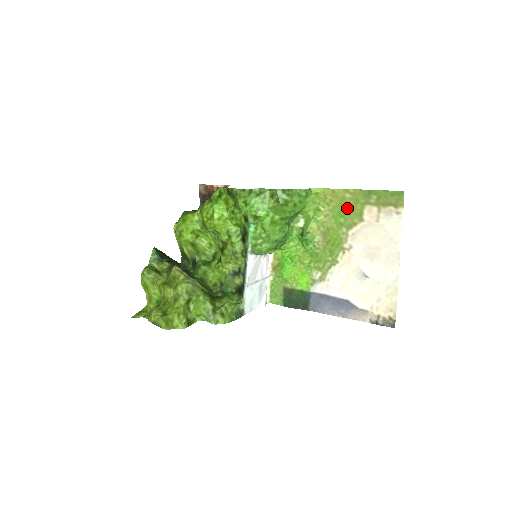
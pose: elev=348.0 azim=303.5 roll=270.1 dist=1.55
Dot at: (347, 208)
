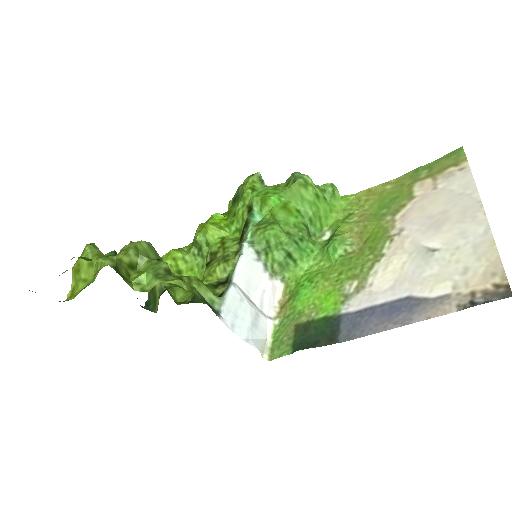
Dot at: (389, 198)
